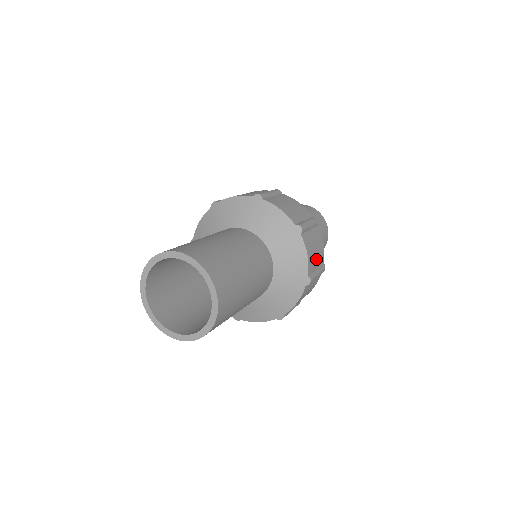
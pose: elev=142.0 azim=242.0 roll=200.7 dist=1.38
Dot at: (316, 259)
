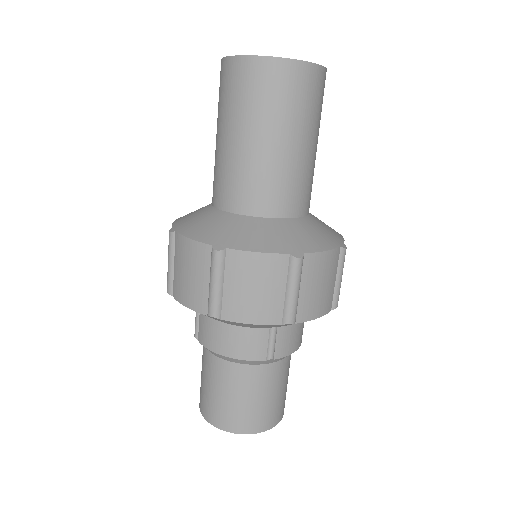
Dot at: occluded
